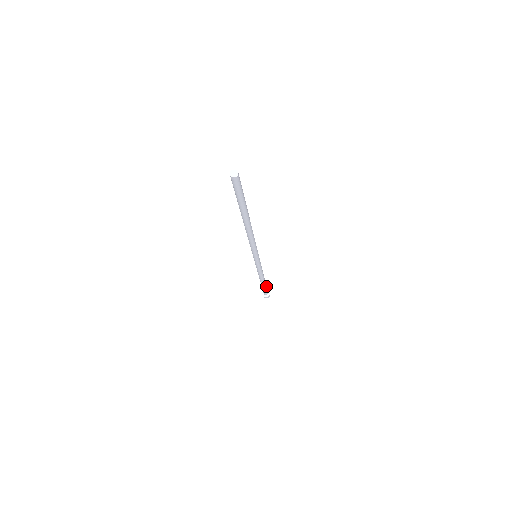
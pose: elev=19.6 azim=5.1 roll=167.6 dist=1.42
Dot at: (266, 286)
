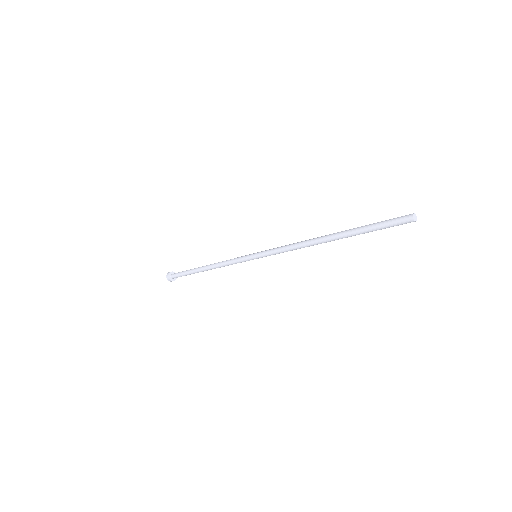
Dot at: (189, 274)
